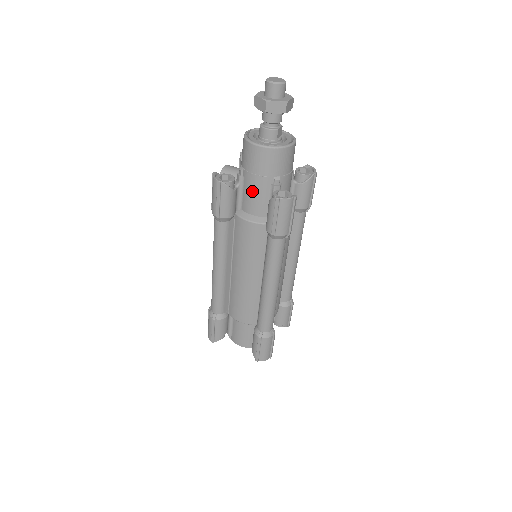
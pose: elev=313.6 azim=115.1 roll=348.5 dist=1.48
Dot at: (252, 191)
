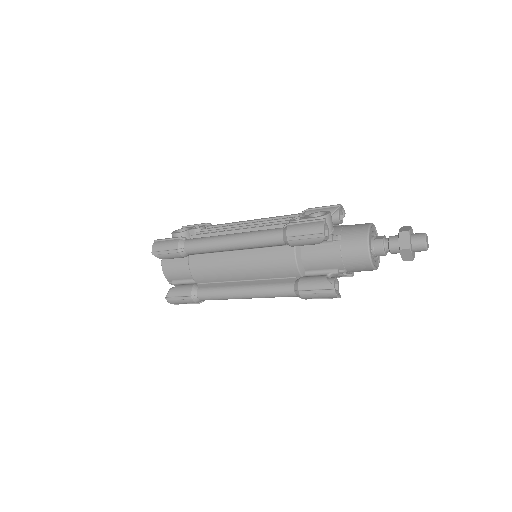
Dot at: (325, 256)
